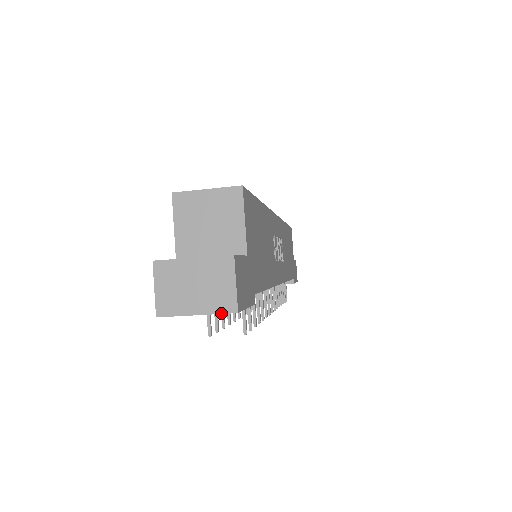
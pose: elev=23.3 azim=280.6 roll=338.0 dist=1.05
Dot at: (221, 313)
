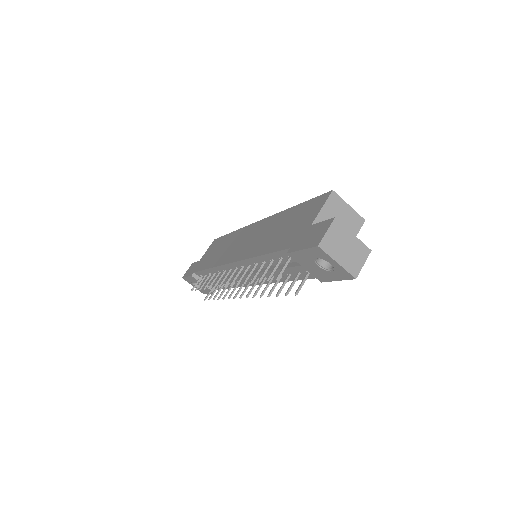
Dot at: (349, 272)
